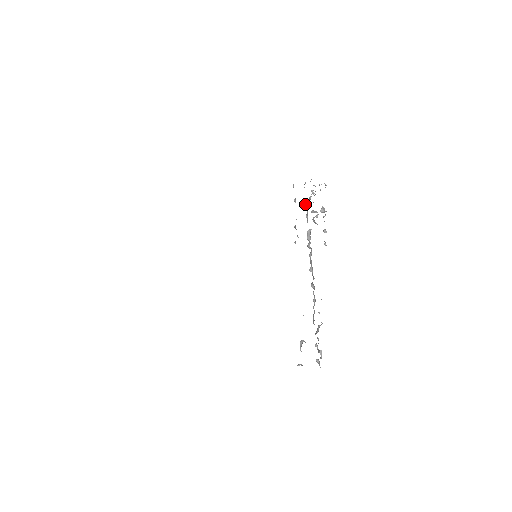
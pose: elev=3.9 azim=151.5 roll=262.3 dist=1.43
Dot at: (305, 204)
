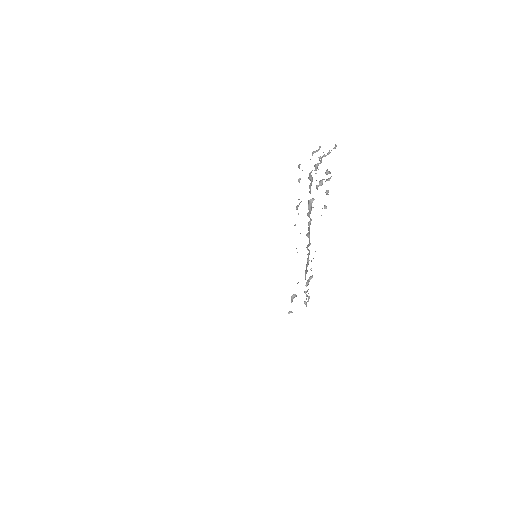
Dot at: (310, 175)
